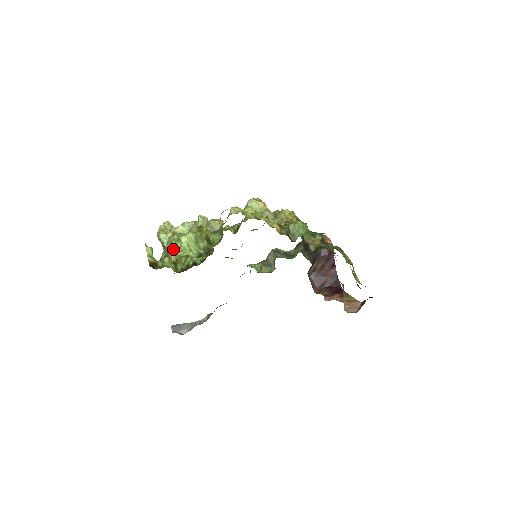
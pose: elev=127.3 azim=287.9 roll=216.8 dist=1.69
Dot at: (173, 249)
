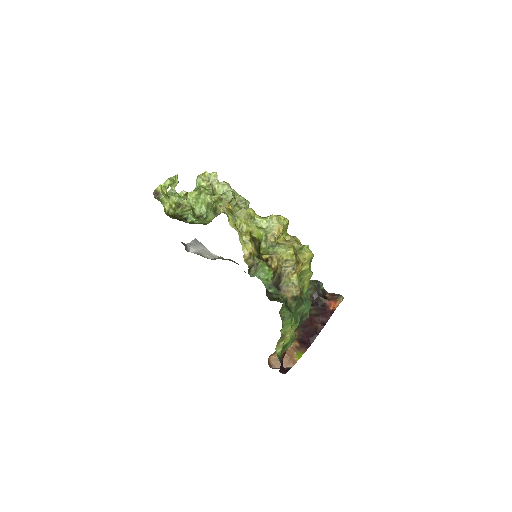
Dot at: (192, 195)
